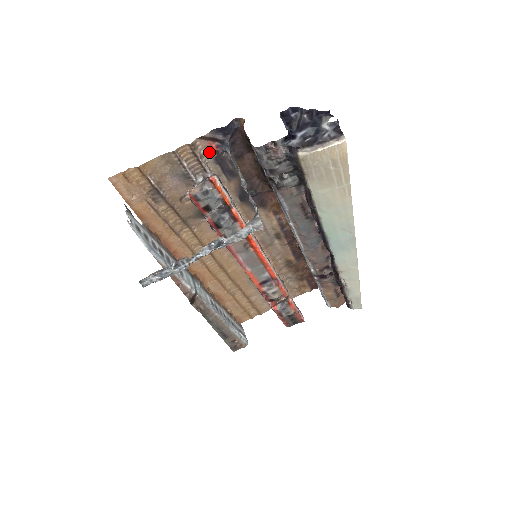
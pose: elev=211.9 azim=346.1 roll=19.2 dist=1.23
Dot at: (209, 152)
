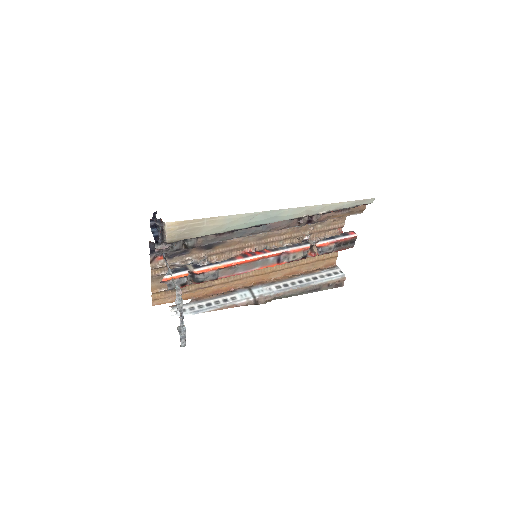
Dot at: (163, 260)
